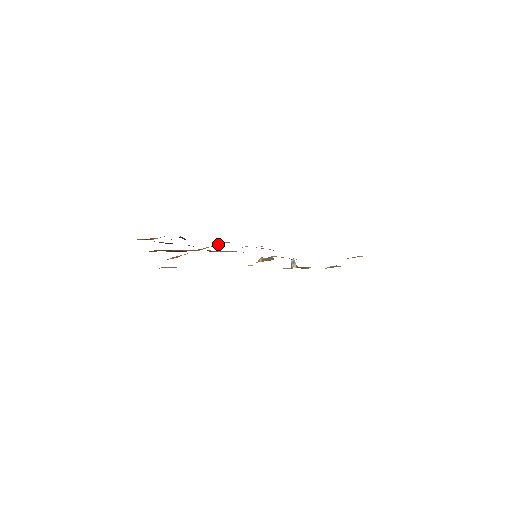
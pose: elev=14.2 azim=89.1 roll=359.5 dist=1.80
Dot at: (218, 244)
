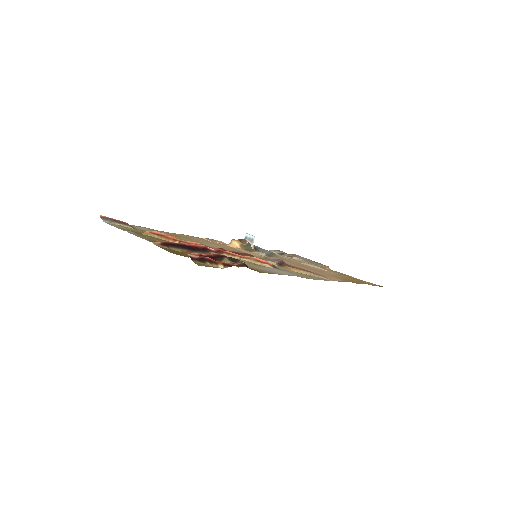
Dot at: (259, 262)
